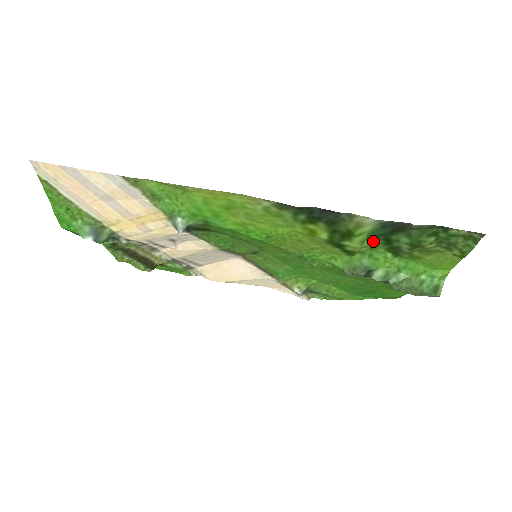
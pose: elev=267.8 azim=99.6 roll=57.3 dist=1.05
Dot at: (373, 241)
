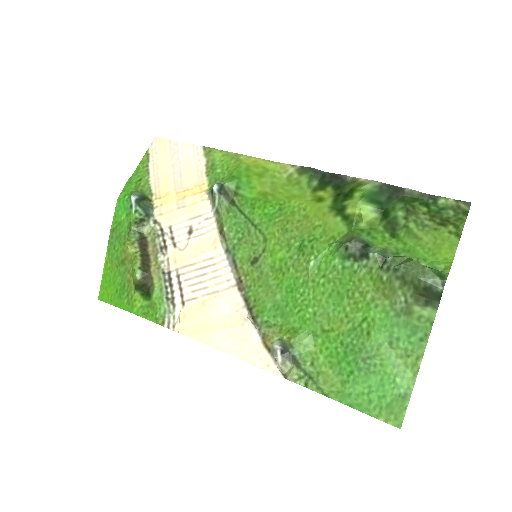
Dot at: (371, 206)
